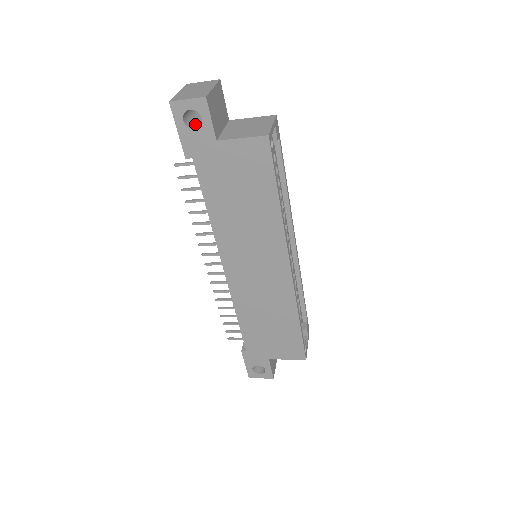
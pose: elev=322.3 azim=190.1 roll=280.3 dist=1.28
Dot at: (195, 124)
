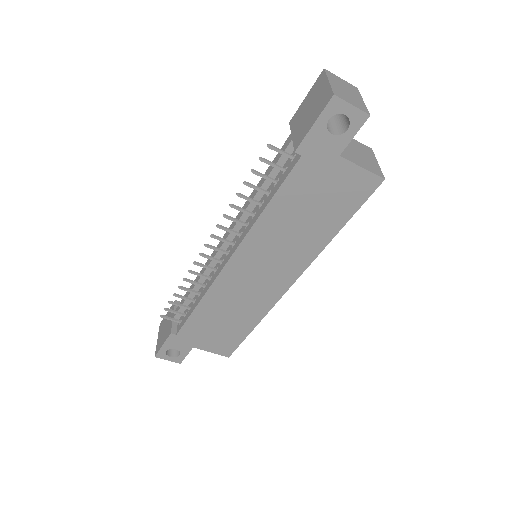
Dot at: (327, 125)
